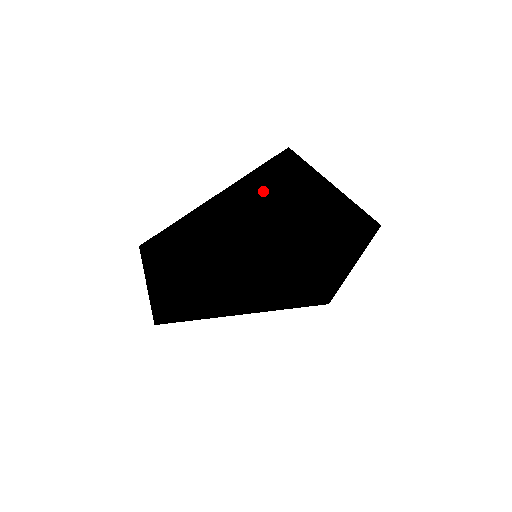
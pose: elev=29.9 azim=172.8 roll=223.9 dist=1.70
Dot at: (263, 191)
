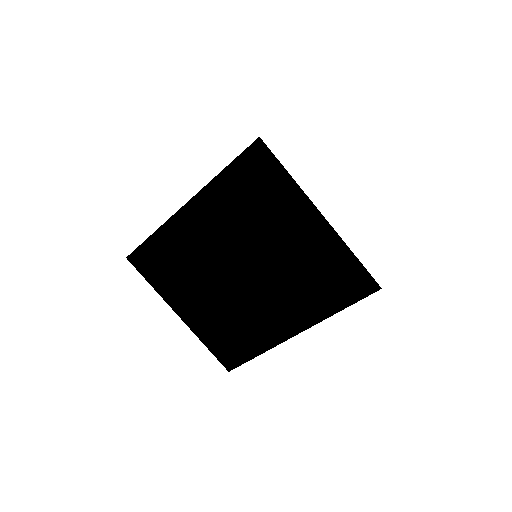
Dot at: occluded
